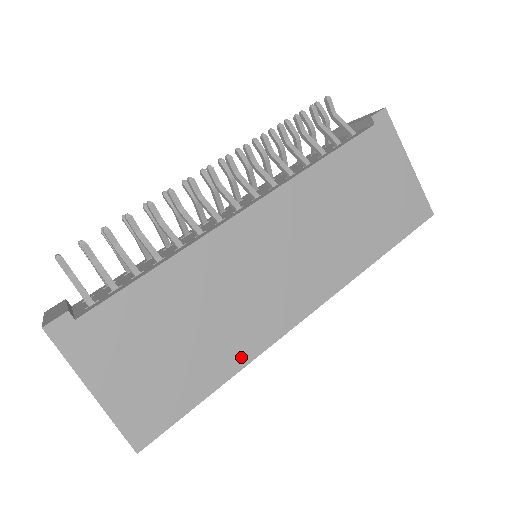
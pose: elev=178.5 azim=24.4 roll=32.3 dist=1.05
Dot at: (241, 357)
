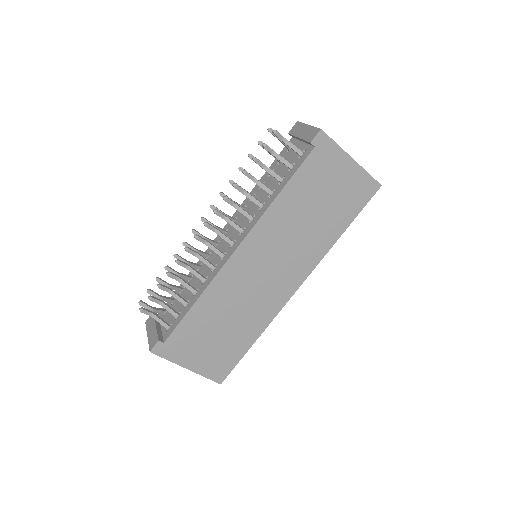
Dot at: (262, 325)
